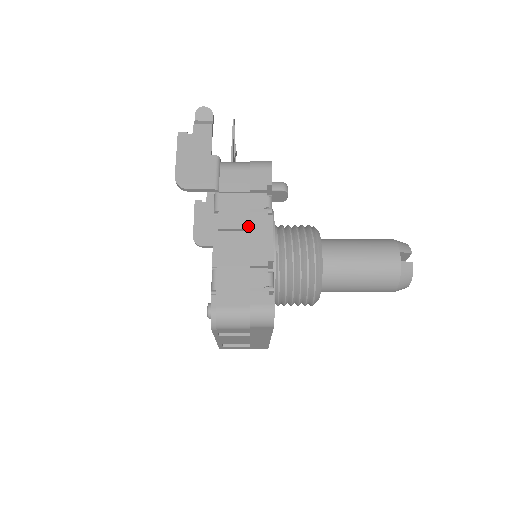
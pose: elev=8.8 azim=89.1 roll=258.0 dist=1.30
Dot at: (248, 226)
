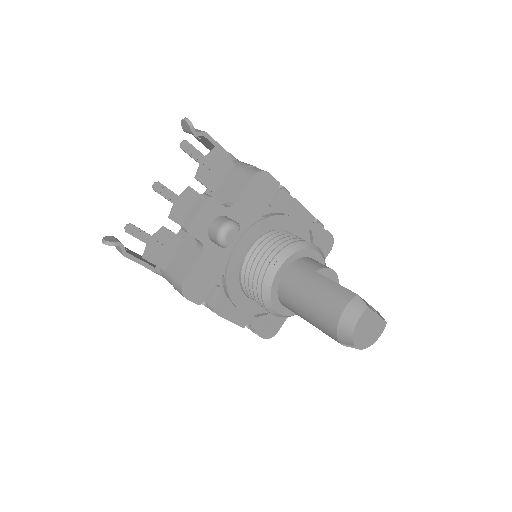
Dot at: occluded
